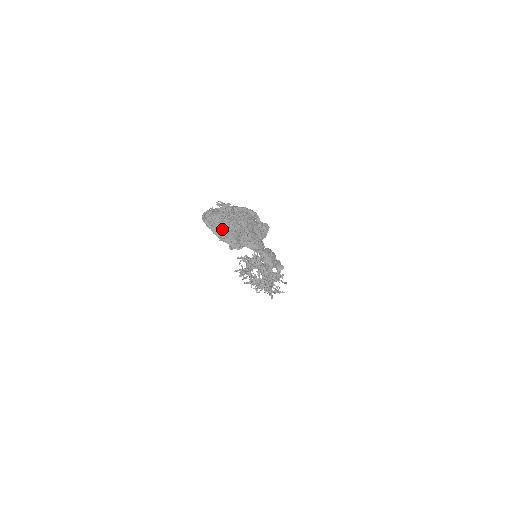
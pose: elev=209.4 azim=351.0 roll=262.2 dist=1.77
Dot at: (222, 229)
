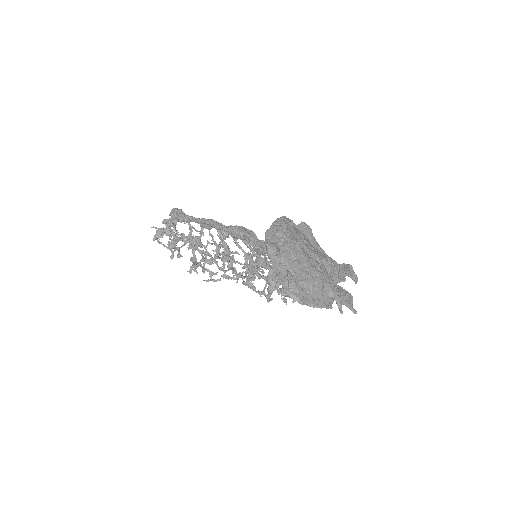
Dot at: (322, 292)
